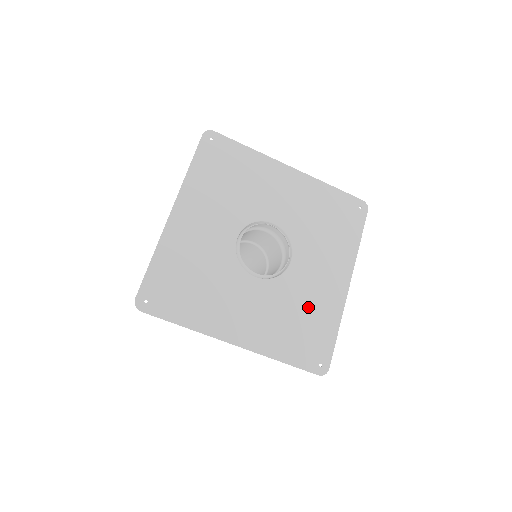
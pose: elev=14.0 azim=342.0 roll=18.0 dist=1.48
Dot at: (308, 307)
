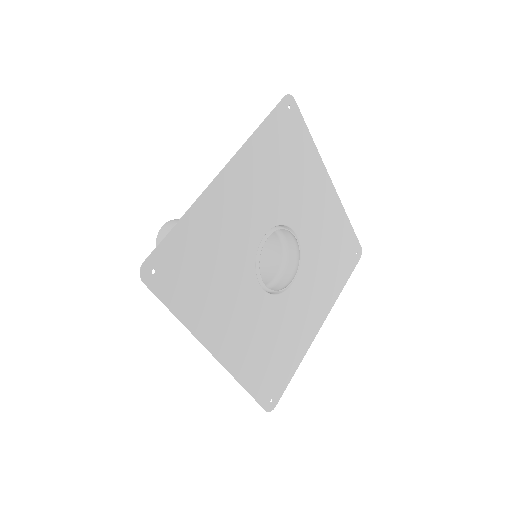
Dot at: (328, 240)
